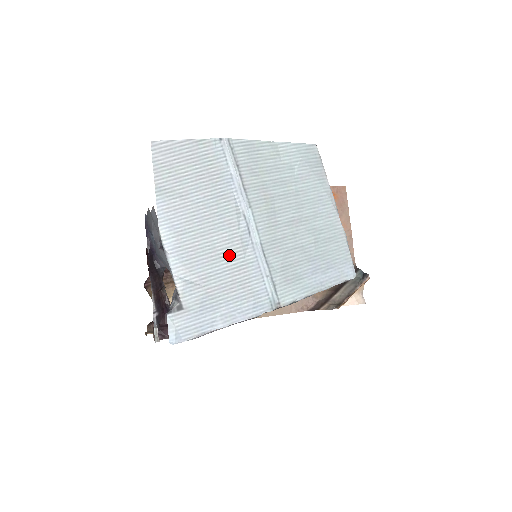
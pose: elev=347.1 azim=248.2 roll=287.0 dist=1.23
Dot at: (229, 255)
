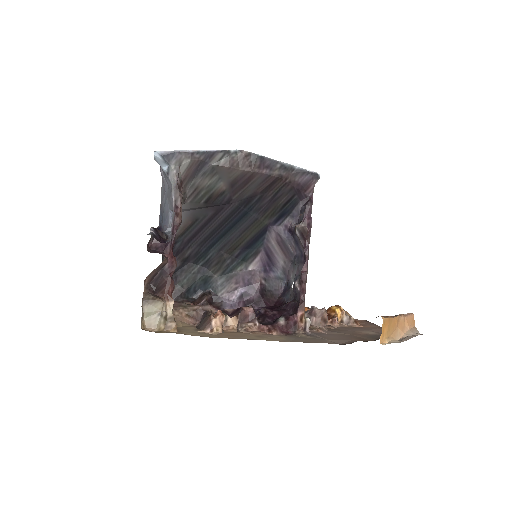
Dot at: occluded
